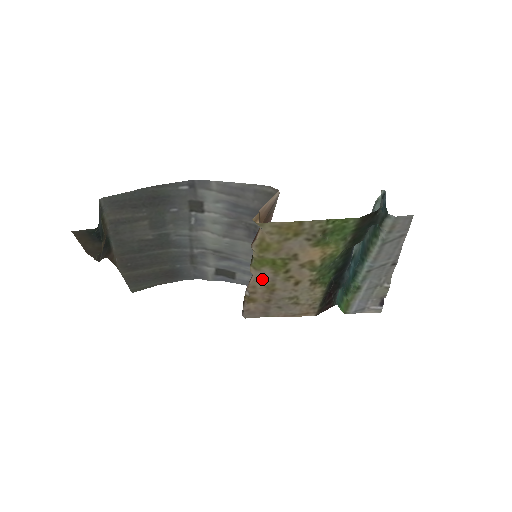
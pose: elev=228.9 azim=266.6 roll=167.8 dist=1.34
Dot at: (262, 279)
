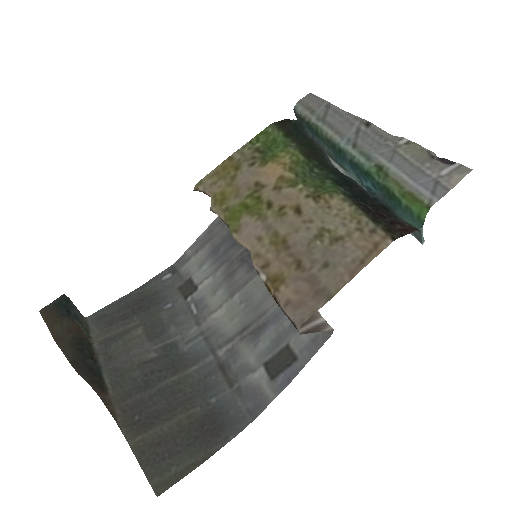
Dot at: (257, 238)
